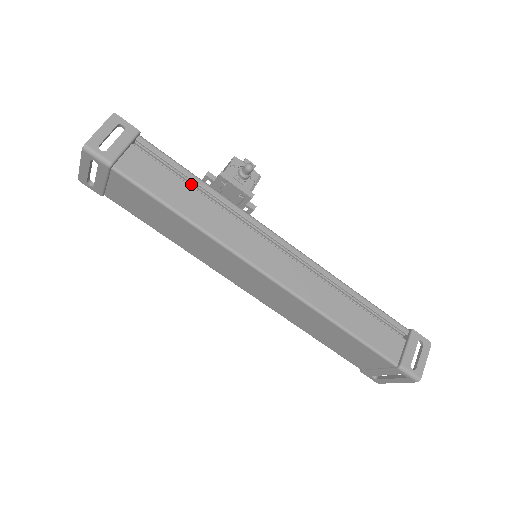
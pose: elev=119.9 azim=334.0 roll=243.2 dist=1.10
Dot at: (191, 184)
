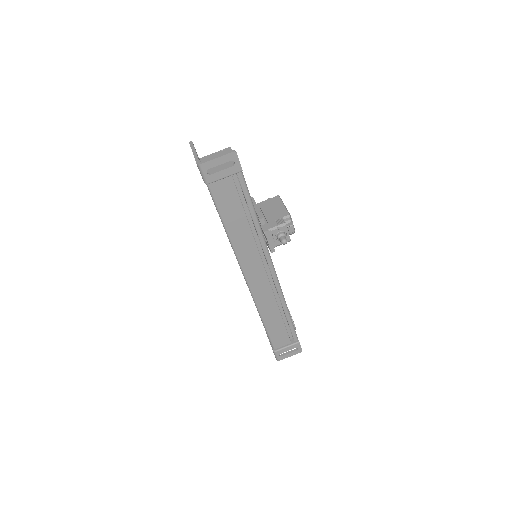
Dot at: (249, 211)
